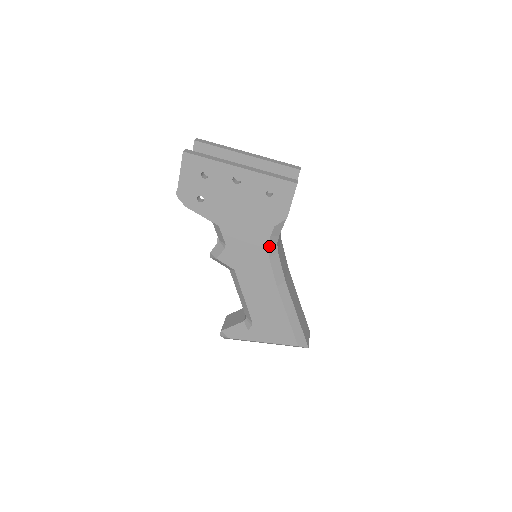
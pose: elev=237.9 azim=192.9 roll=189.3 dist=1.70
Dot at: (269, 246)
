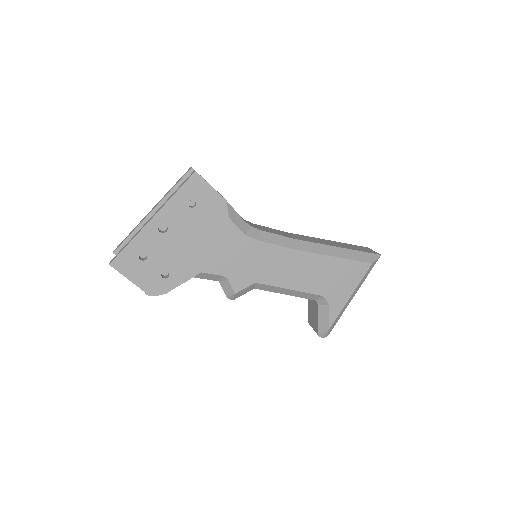
Dot at: (247, 234)
